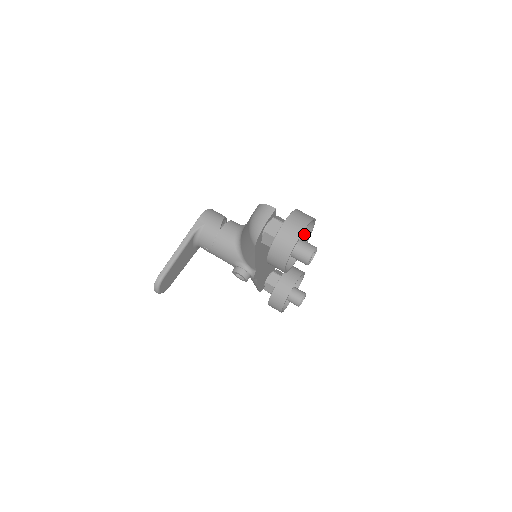
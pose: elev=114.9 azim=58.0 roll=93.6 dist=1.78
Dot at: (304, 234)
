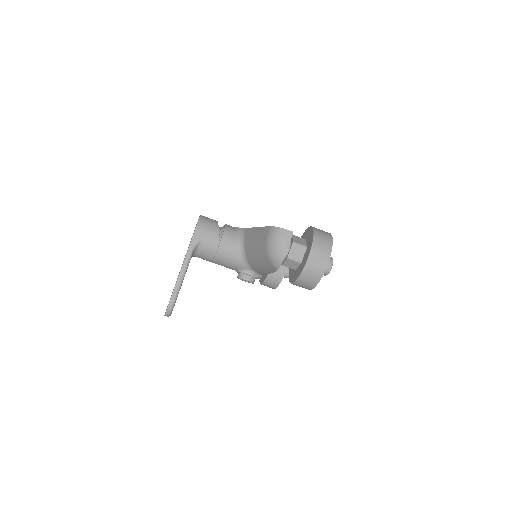
Dot at: occluded
